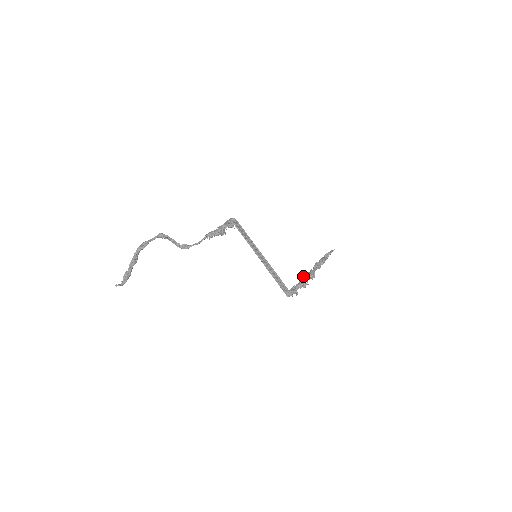
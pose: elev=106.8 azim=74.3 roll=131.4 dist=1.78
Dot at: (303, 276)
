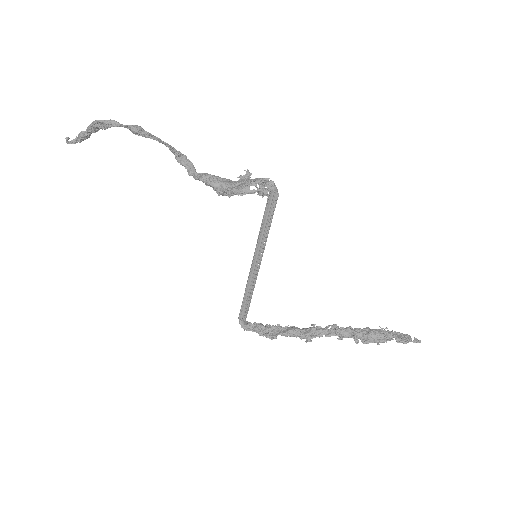
Dot at: (287, 329)
